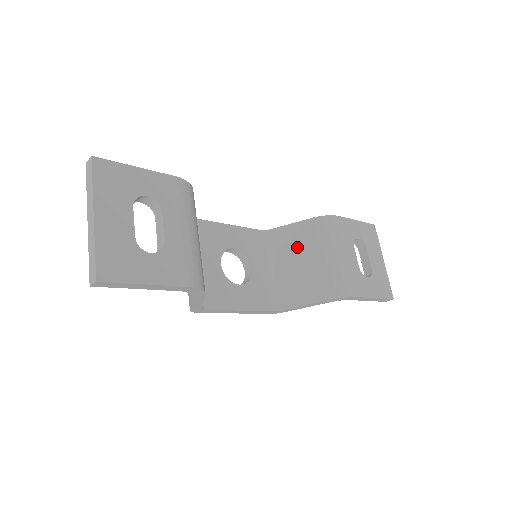
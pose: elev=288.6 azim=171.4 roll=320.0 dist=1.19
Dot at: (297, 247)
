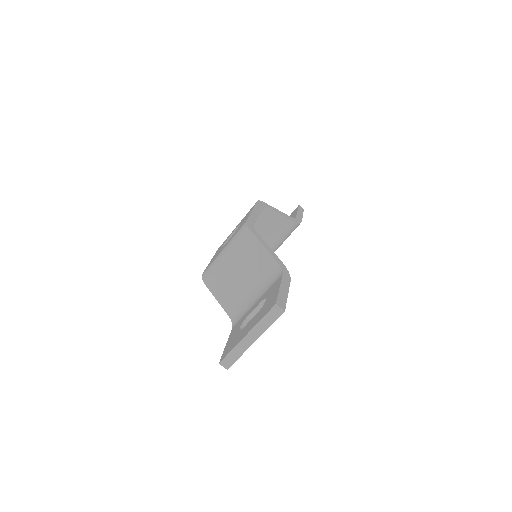
Dot at: (269, 229)
